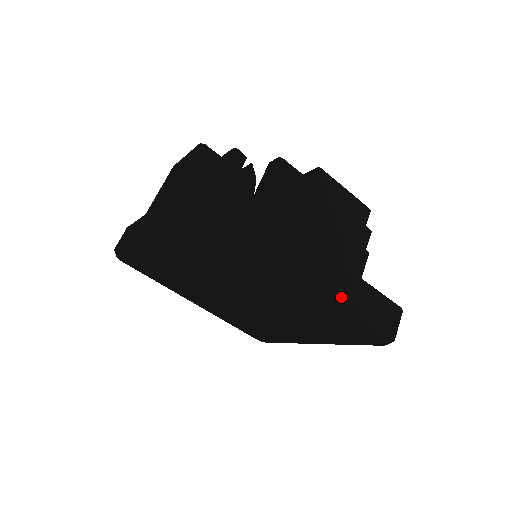
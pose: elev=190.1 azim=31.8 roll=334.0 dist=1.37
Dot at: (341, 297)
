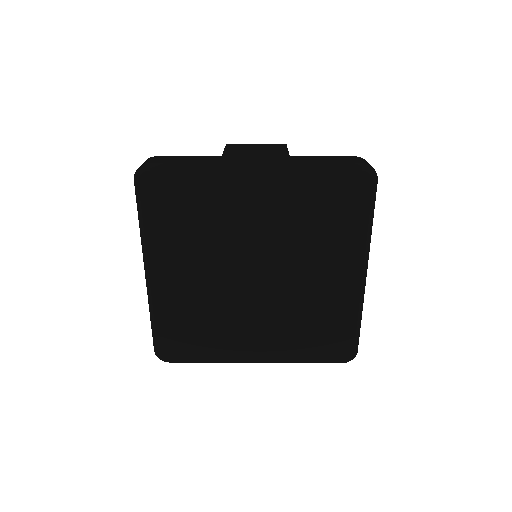
Dot at: (363, 300)
